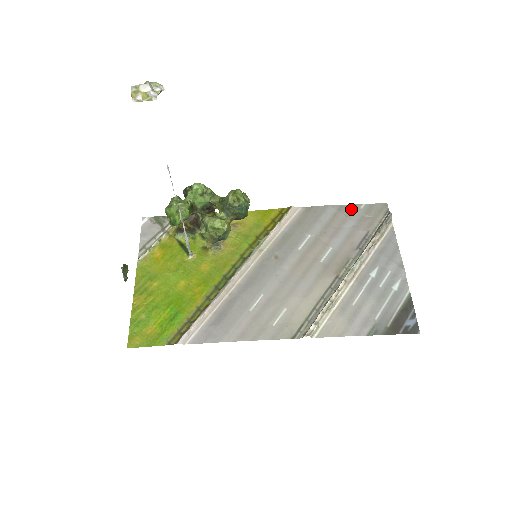
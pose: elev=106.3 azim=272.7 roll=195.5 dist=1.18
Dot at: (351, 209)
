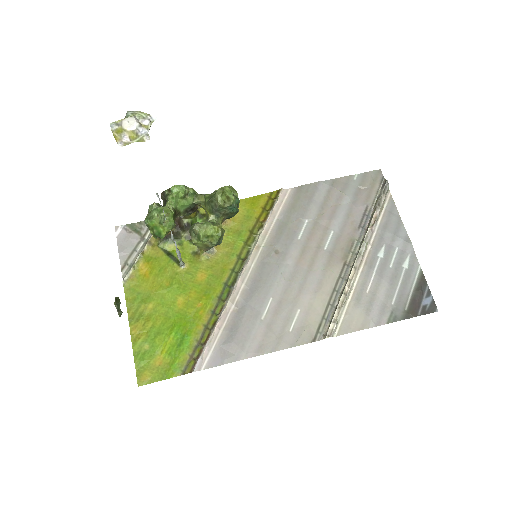
Dot at: (344, 182)
